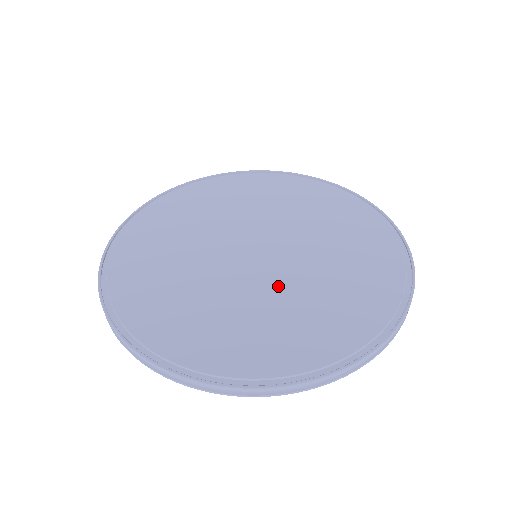
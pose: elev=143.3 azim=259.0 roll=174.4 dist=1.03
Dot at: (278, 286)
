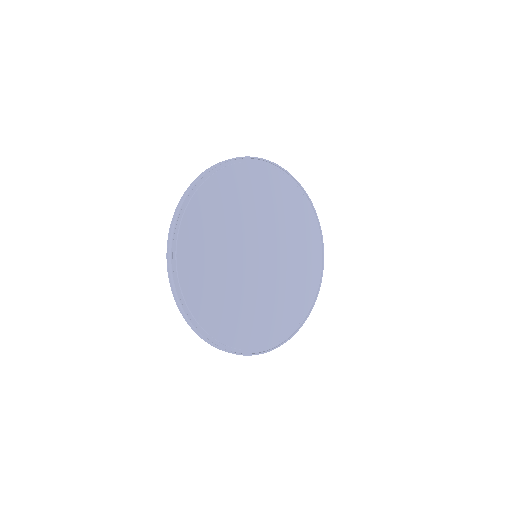
Dot at: (281, 271)
